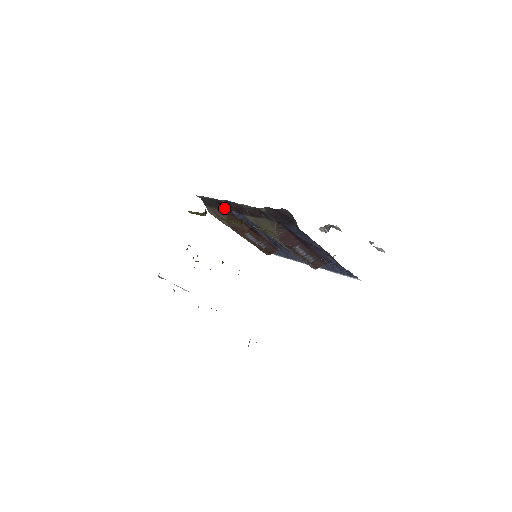
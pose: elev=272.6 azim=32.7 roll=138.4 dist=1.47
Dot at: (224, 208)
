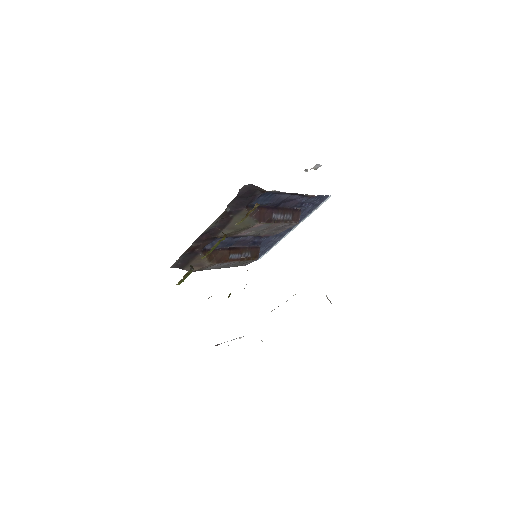
Dot at: (198, 251)
